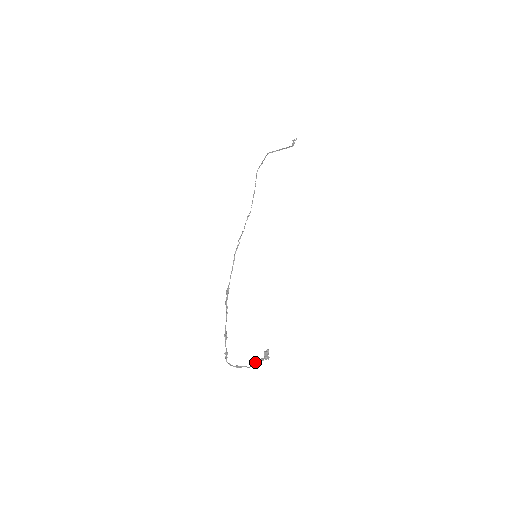
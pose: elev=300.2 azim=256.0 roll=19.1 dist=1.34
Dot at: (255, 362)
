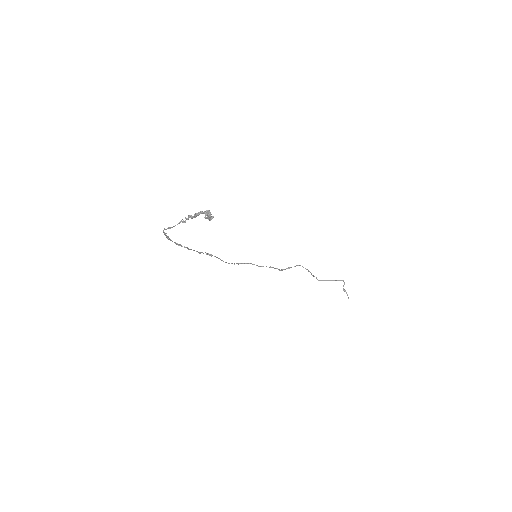
Dot at: (192, 216)
